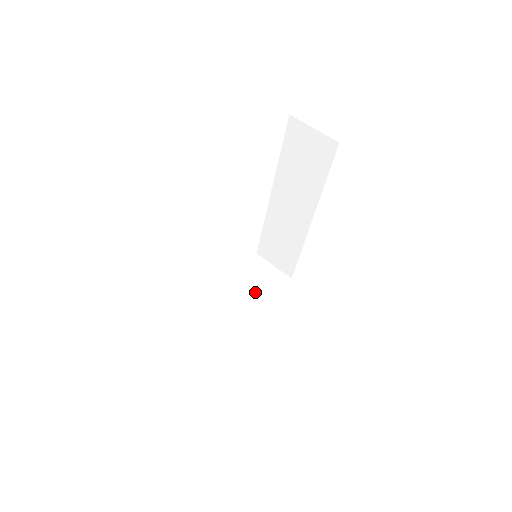
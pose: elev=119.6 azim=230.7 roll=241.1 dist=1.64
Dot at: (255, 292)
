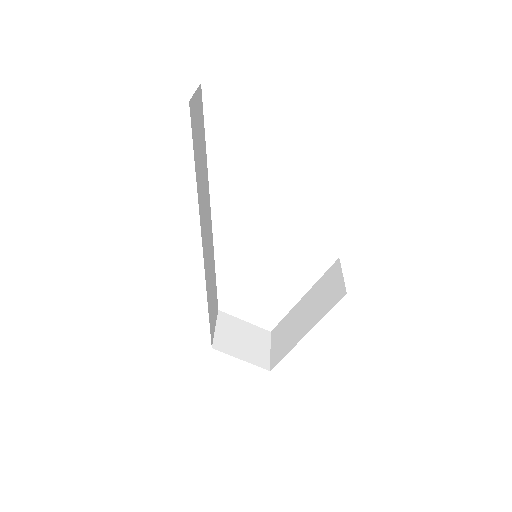
Dot at: (315, 306)
